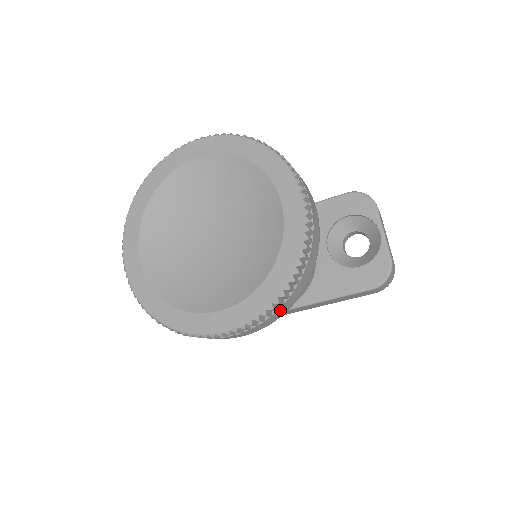
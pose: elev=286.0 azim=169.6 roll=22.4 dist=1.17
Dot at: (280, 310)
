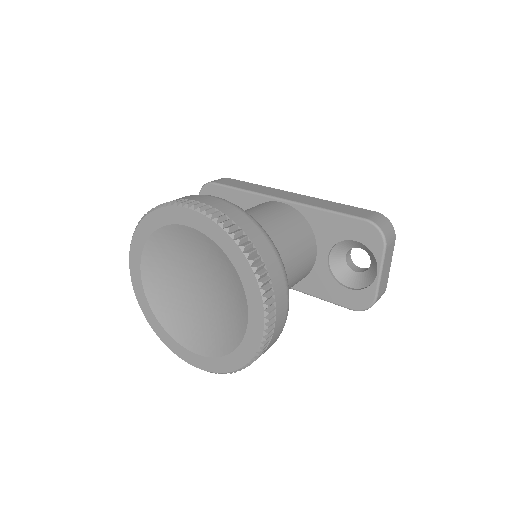
Dot at: occluded
